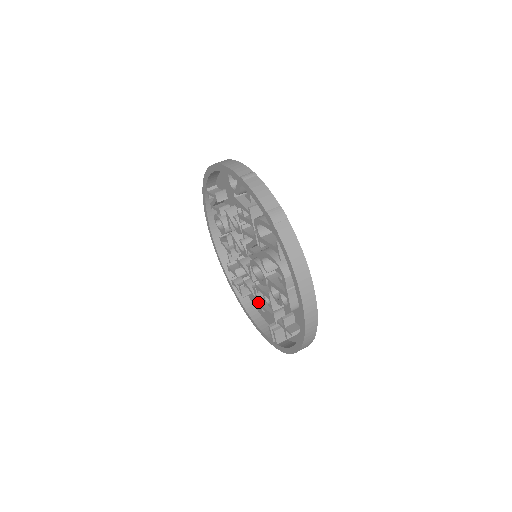
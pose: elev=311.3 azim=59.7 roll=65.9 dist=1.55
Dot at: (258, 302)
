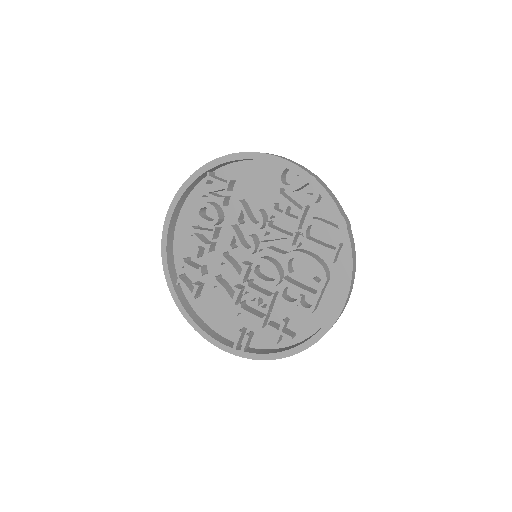
Dot at: (235, 304)
